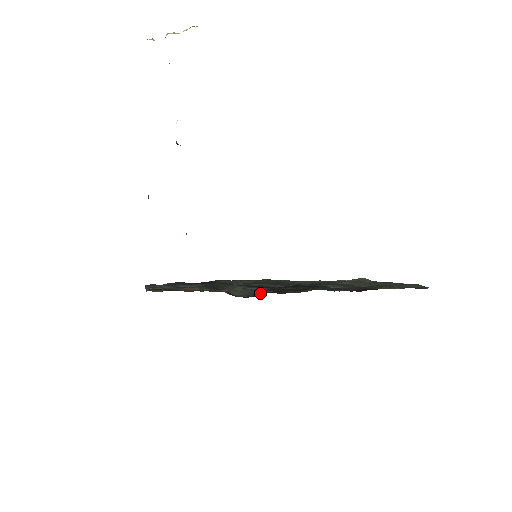
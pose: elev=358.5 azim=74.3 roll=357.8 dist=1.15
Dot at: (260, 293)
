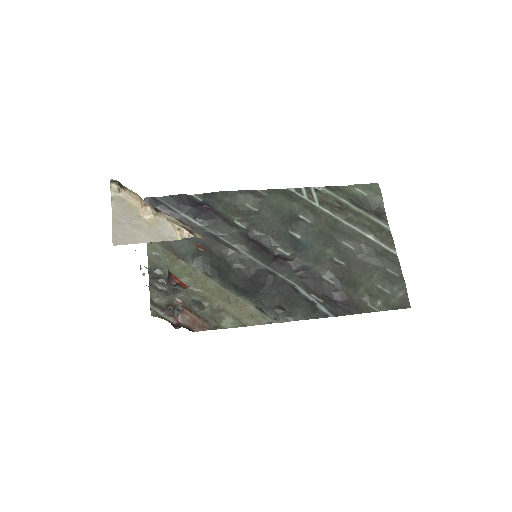
Dot at: (255, 272)
